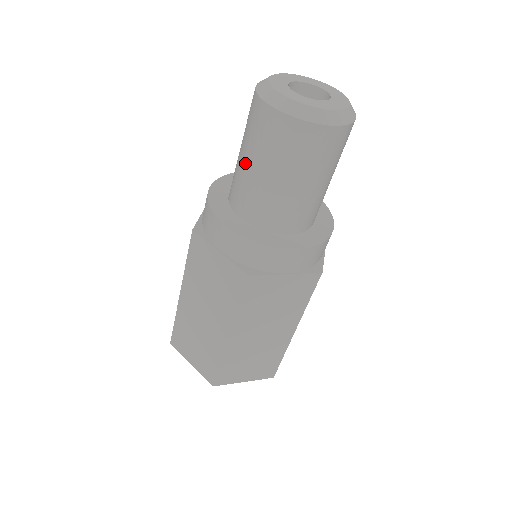
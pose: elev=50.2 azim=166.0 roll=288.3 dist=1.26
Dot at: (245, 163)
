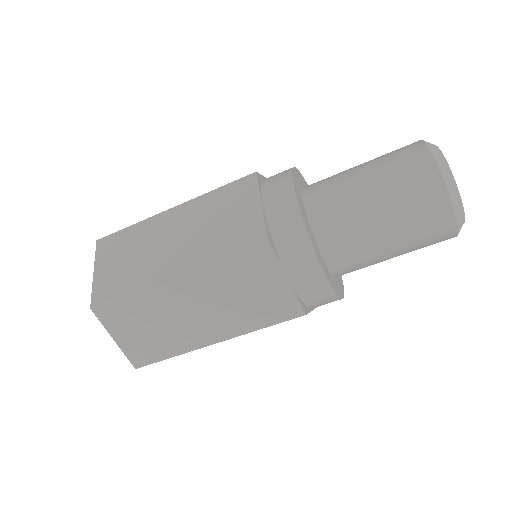
Dot at: (374, 217)
